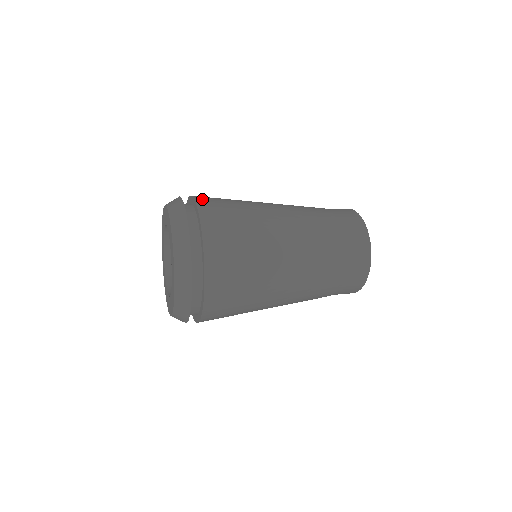
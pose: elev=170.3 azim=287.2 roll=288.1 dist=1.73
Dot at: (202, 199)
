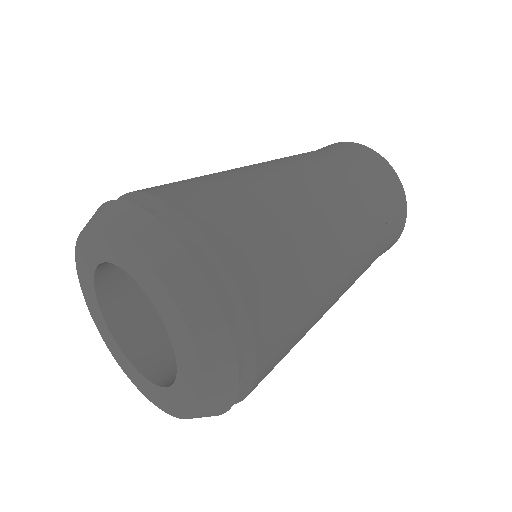
Dot at: occluded
